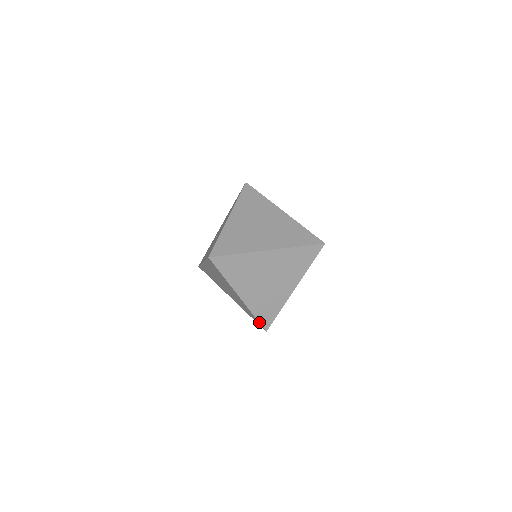
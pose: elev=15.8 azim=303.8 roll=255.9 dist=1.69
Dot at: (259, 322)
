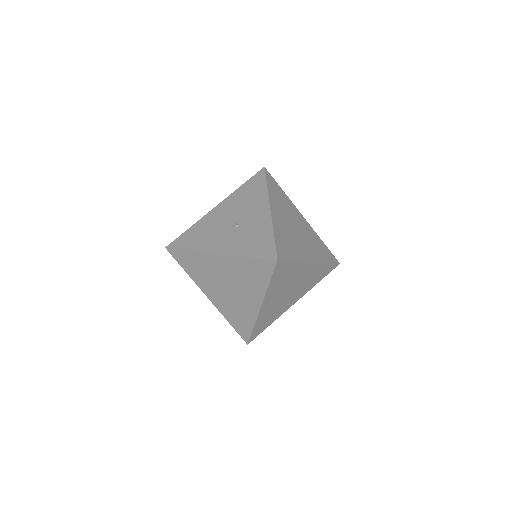
Dot at: (251, 334)
